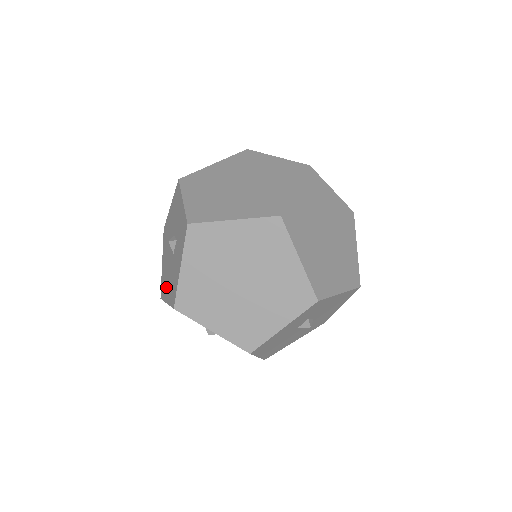
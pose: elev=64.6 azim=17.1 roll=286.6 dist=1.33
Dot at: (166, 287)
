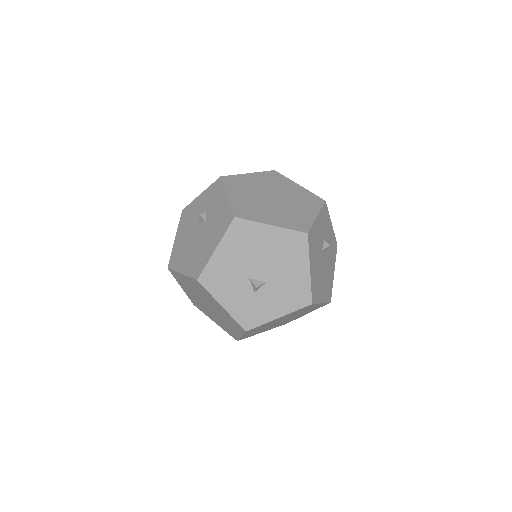
Dot at: (206, 250)
